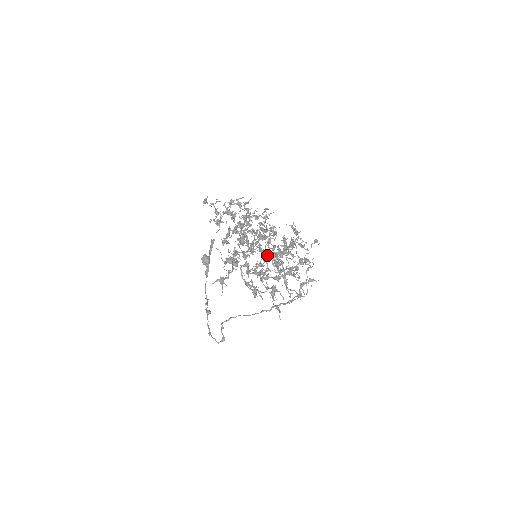
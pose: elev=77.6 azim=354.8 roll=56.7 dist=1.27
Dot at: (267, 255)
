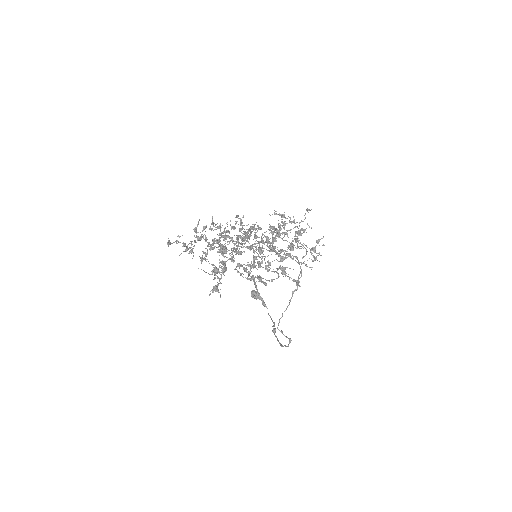
Dot at: (251, 247)
